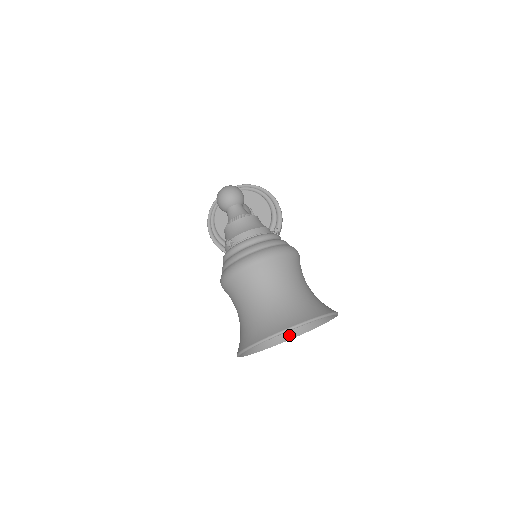
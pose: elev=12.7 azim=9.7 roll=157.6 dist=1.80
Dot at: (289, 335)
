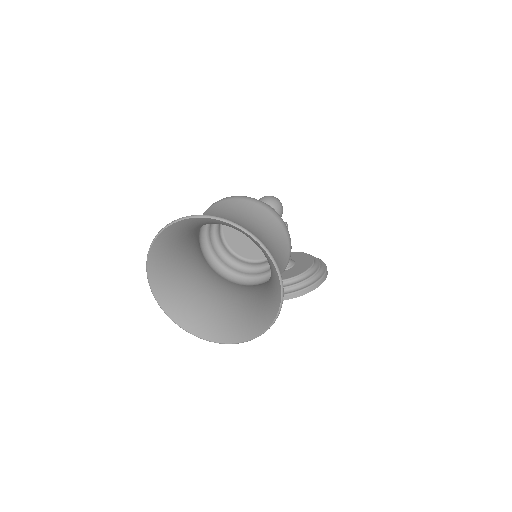
Dot at: (228, 336)
